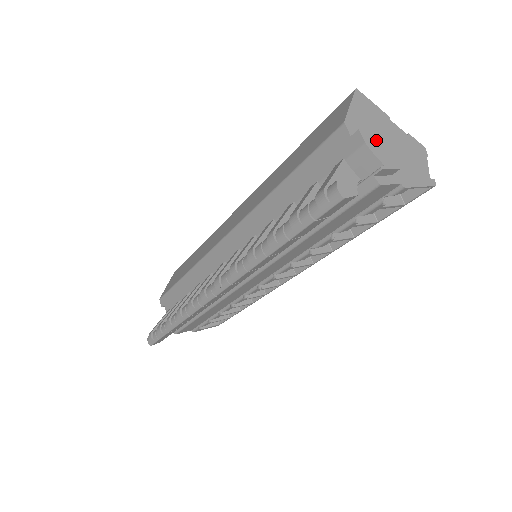
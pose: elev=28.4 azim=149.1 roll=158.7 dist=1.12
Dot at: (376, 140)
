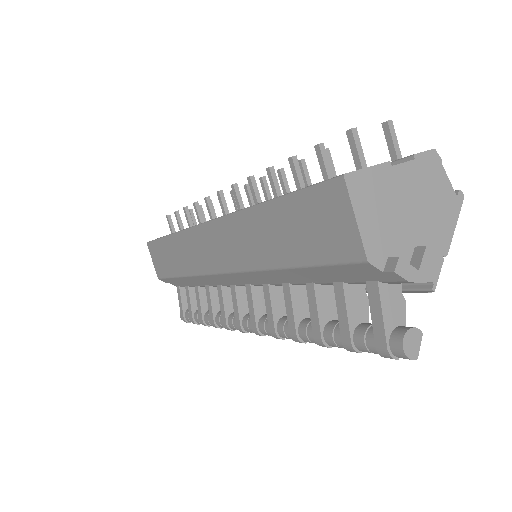
Dot at: (400, 231)
